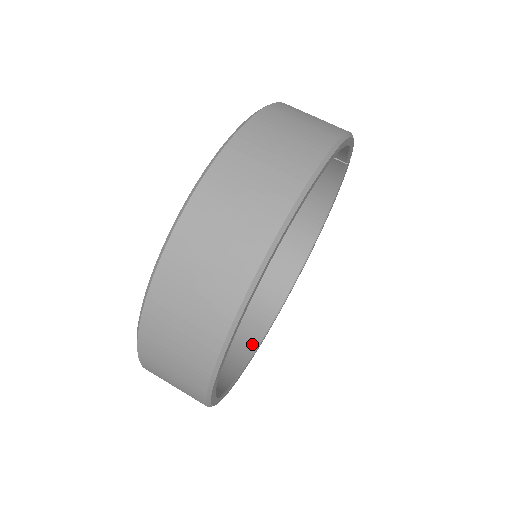
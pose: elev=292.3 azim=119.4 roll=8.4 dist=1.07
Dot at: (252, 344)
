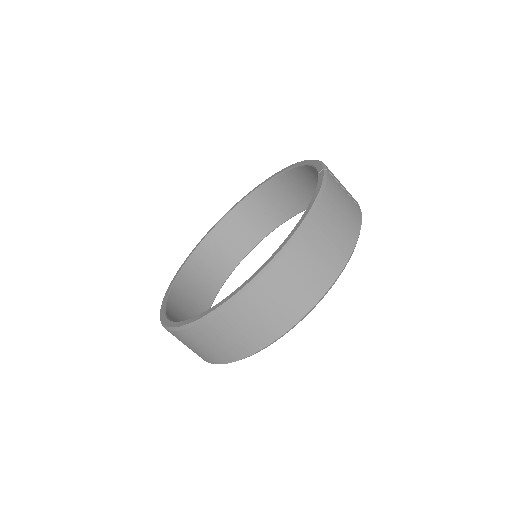
Dot at: (237, 259)
